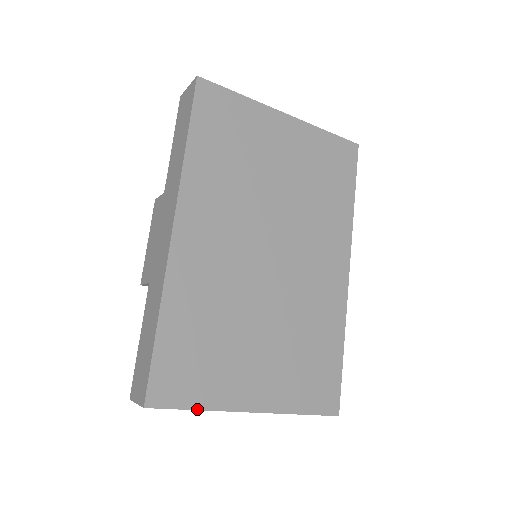
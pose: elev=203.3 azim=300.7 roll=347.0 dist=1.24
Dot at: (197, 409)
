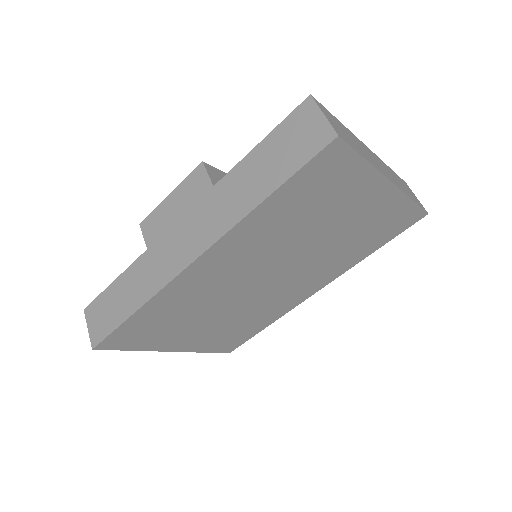
Dot at: (132, 350)
